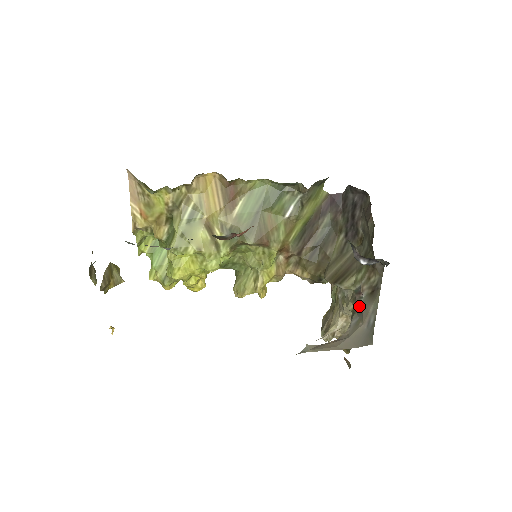
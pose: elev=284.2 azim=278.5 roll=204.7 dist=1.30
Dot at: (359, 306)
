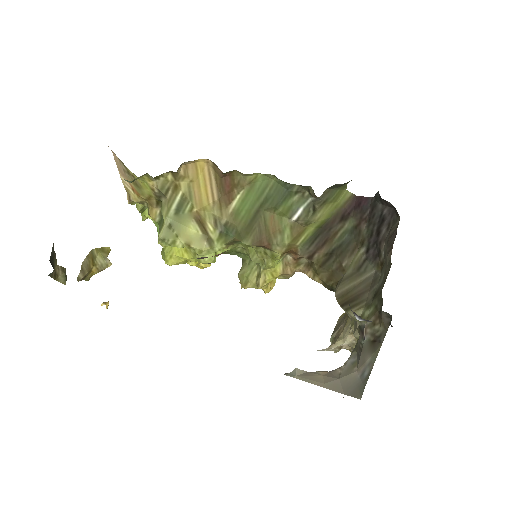
Dot at: (359, 347)
